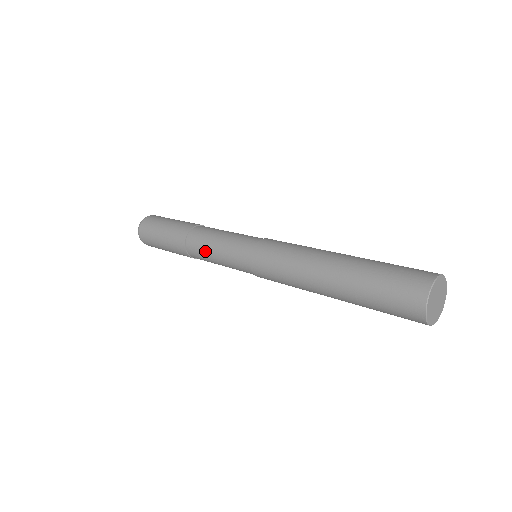
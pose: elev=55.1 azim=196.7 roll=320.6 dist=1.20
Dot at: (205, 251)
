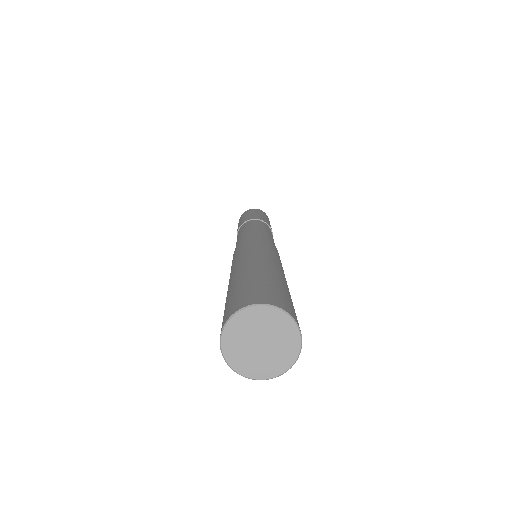
Dot at: occluded
